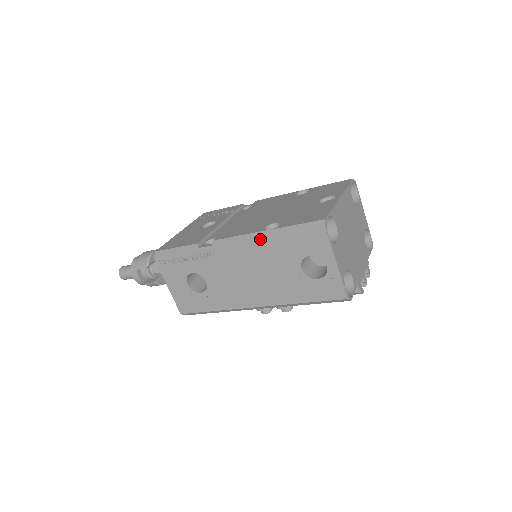
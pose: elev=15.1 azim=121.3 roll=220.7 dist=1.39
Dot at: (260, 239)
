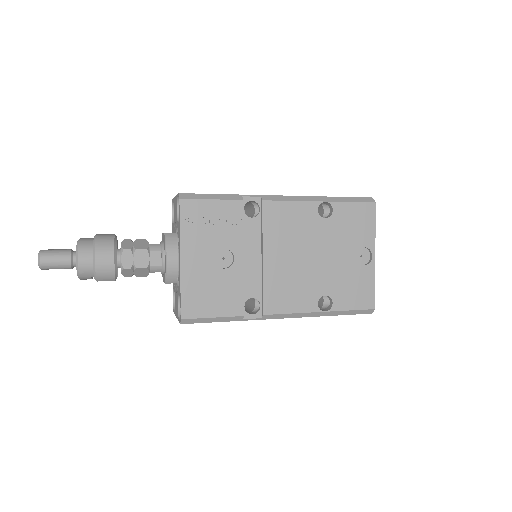
Dot at: occluded
